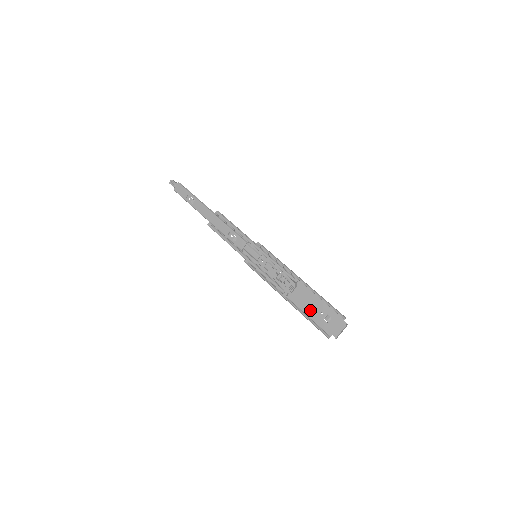
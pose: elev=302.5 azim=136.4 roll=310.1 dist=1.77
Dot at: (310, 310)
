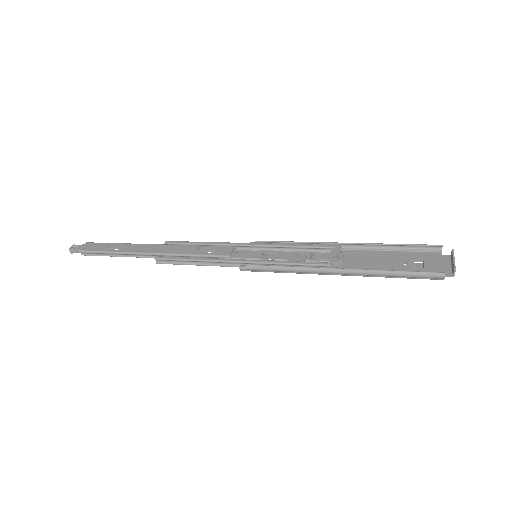
Dot at: (385, 269)
